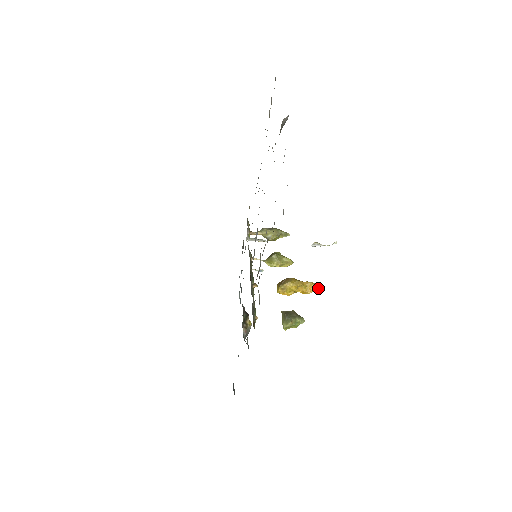
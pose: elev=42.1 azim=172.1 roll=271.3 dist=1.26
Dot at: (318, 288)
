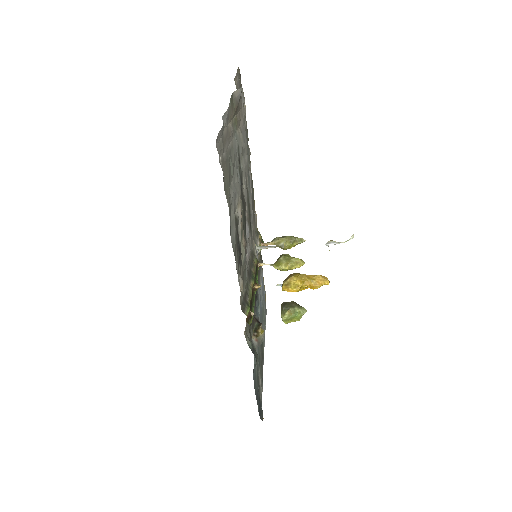
Dot at: (328, 280)
